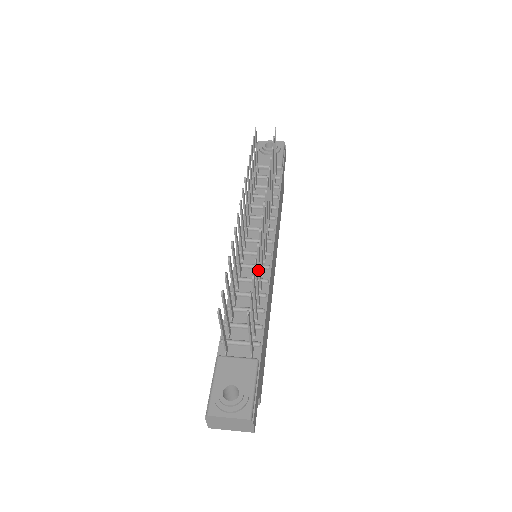
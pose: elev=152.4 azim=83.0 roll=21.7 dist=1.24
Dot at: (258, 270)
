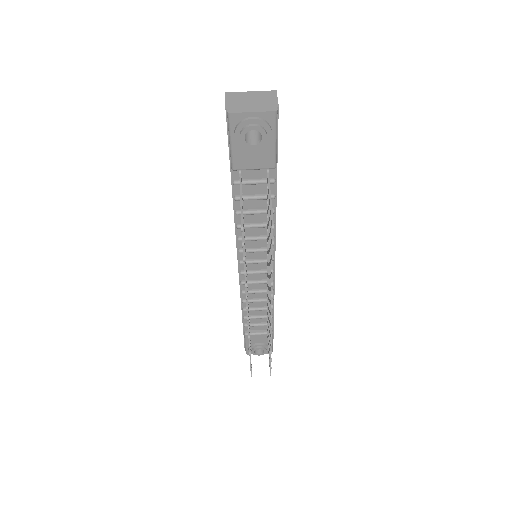
Dot at: occluded
